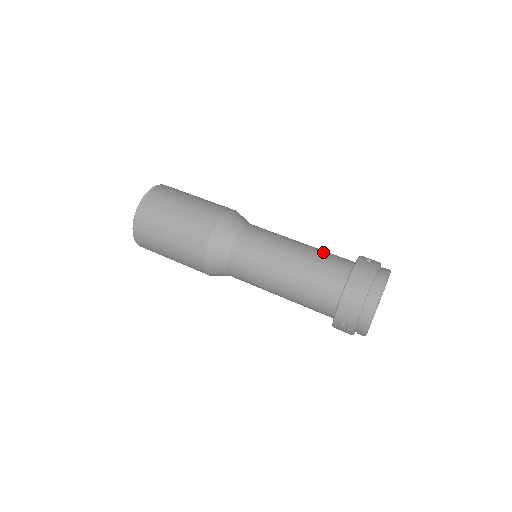
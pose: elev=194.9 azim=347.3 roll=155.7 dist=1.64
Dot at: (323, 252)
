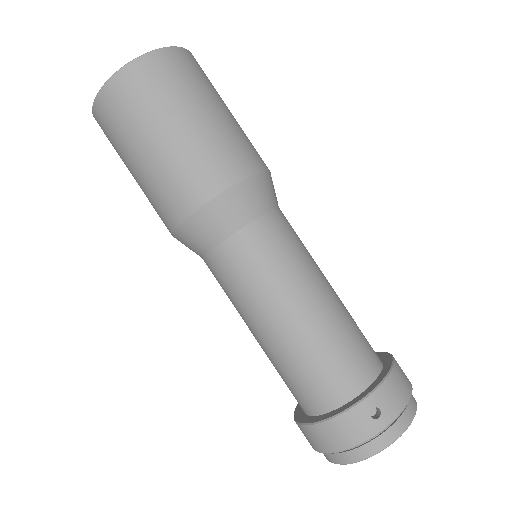
Dot at: (327, 346)
